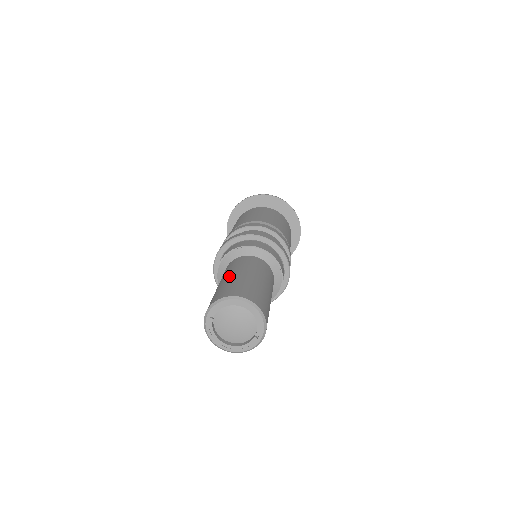
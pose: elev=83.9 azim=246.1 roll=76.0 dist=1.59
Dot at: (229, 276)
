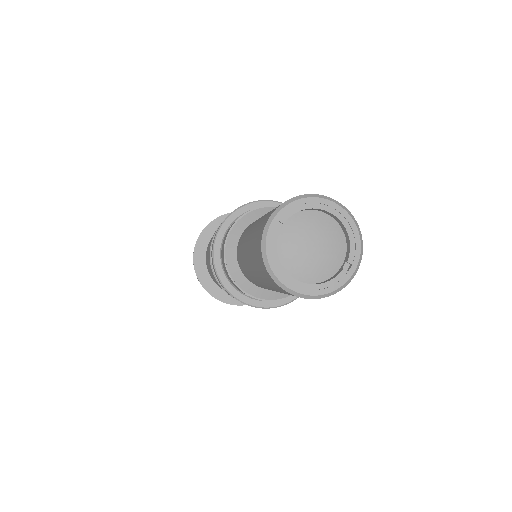
Dot at: occluded
